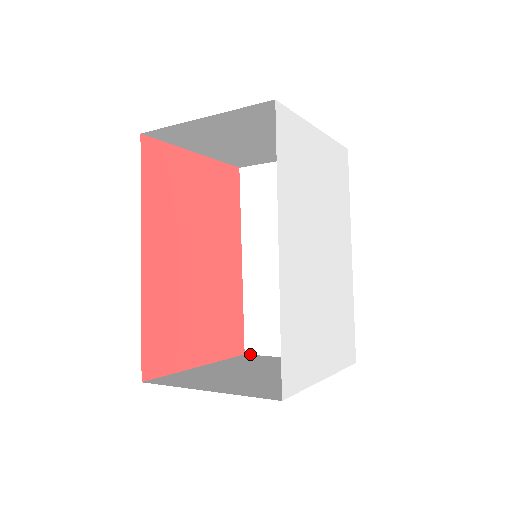
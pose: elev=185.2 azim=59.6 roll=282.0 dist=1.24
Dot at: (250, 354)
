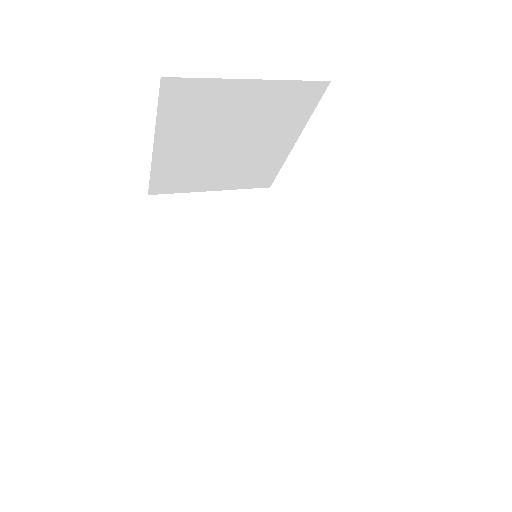
Dot at: (194, 419)
